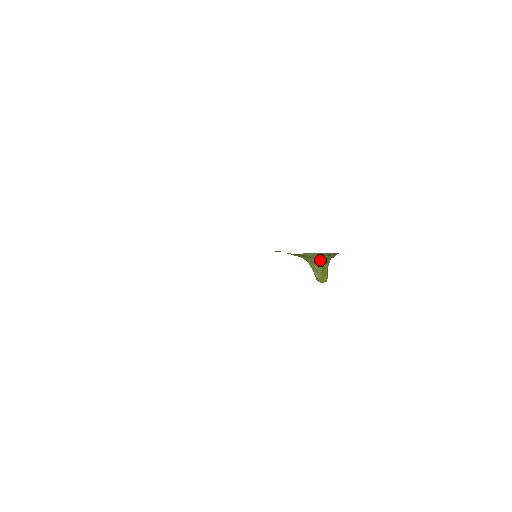
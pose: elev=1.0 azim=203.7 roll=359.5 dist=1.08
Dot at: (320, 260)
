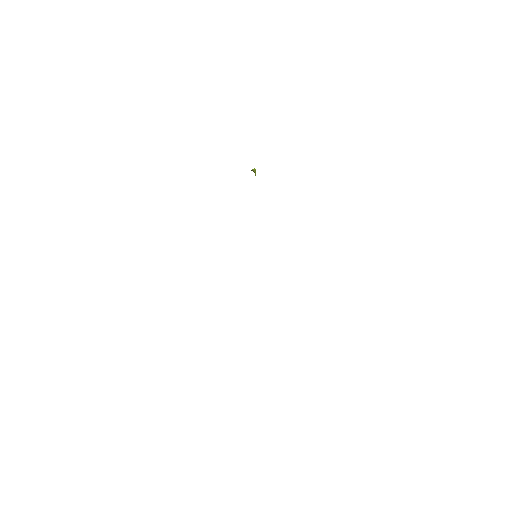
Dot at: occluded
